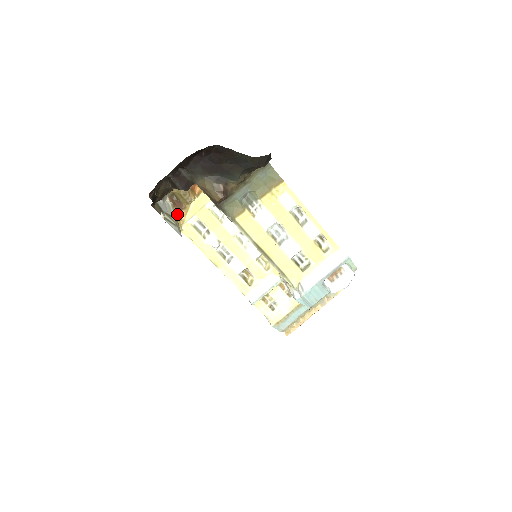
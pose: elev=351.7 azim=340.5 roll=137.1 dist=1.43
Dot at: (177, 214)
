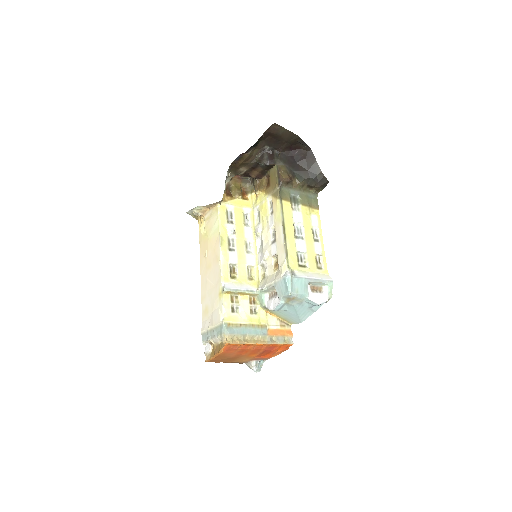
Dot at: (224, 195)
